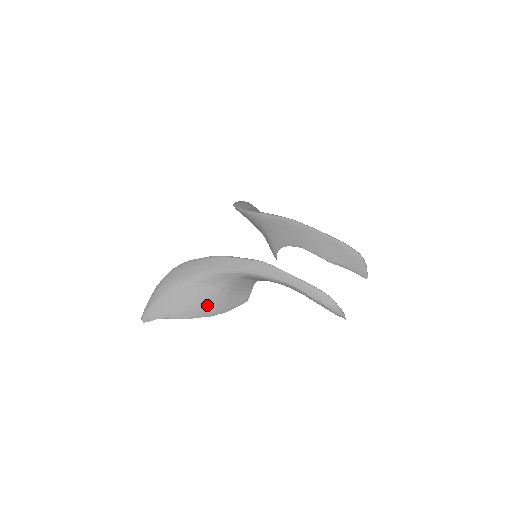
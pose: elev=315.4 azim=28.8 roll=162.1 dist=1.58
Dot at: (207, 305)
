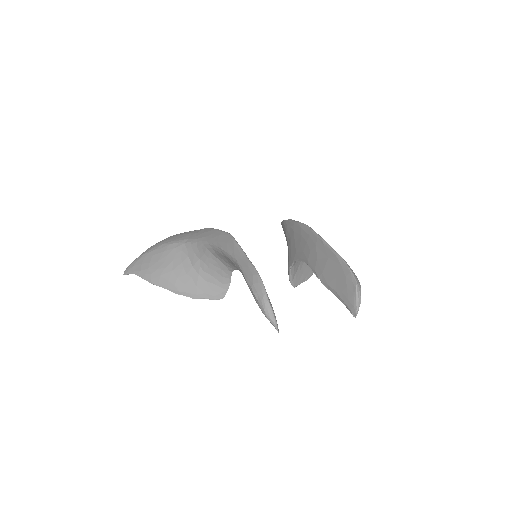
Dot at: (176, 277)
